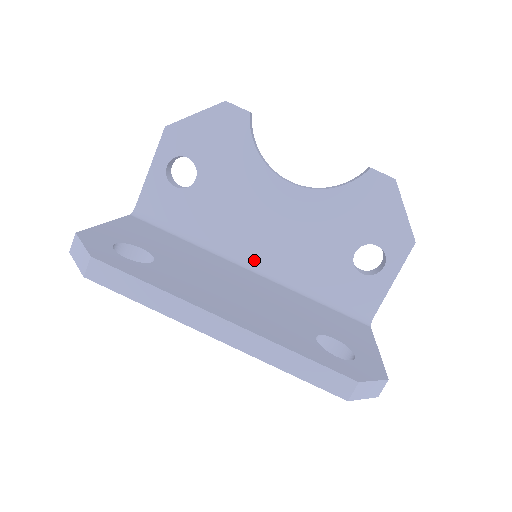
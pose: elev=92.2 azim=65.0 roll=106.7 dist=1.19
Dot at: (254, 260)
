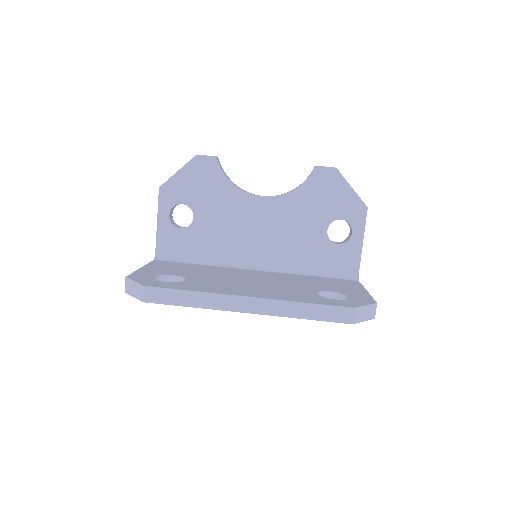
Dot at: (256, 262)
